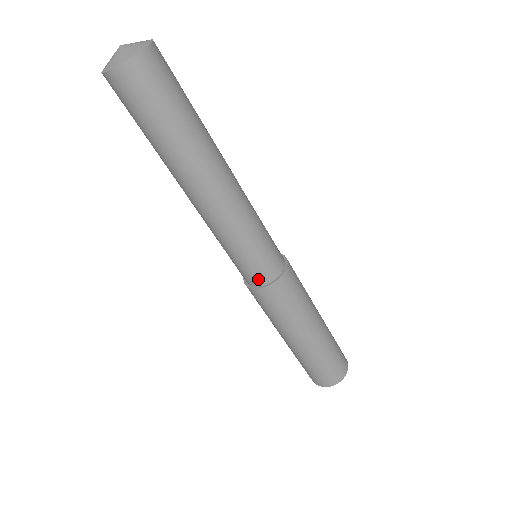
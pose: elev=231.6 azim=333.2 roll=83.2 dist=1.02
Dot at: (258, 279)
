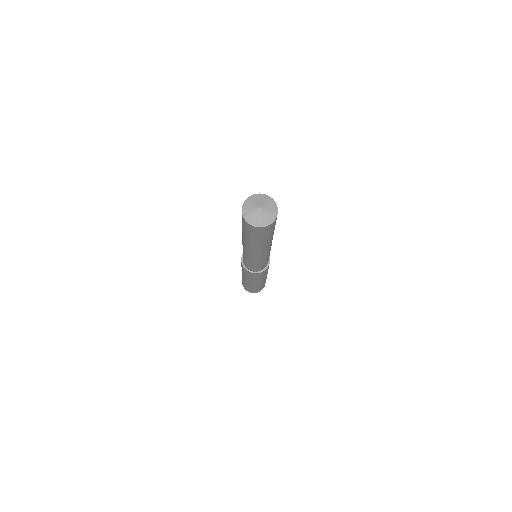
Dot at: (265, 266)
